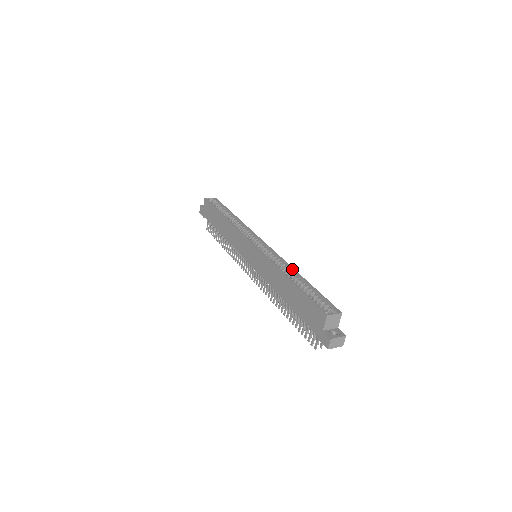
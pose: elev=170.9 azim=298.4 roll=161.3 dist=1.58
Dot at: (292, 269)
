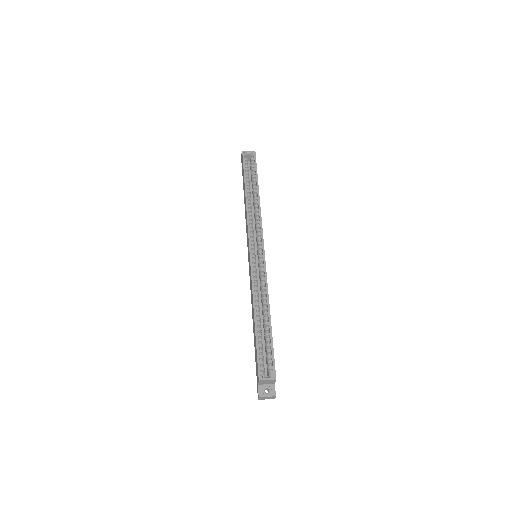
Dot at: (267, 301)
